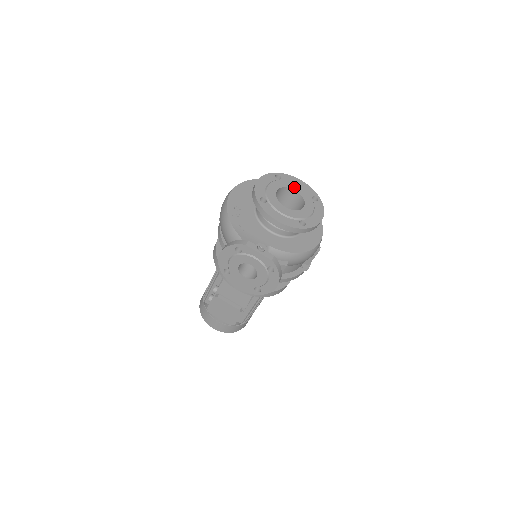
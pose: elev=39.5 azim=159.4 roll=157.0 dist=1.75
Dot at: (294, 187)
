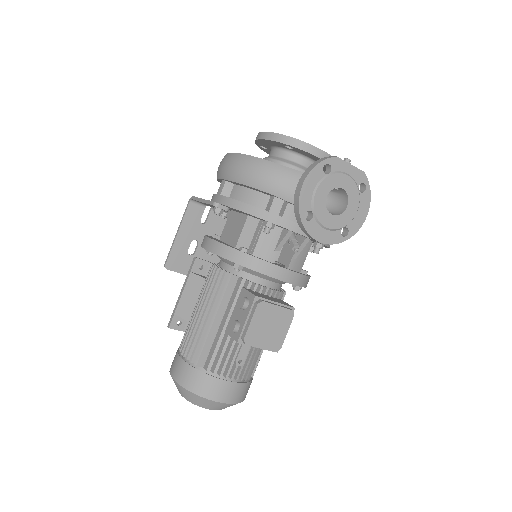
Dot at: occluded
